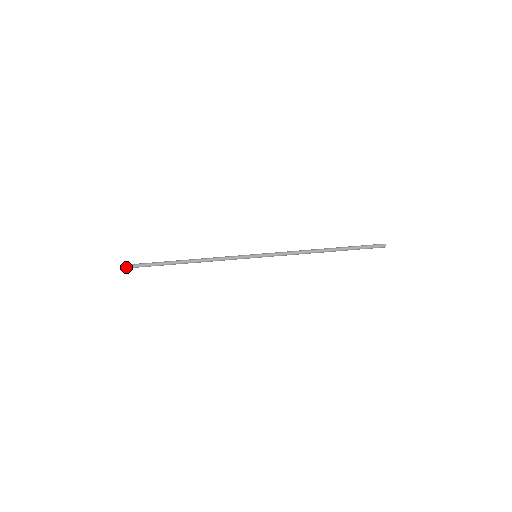
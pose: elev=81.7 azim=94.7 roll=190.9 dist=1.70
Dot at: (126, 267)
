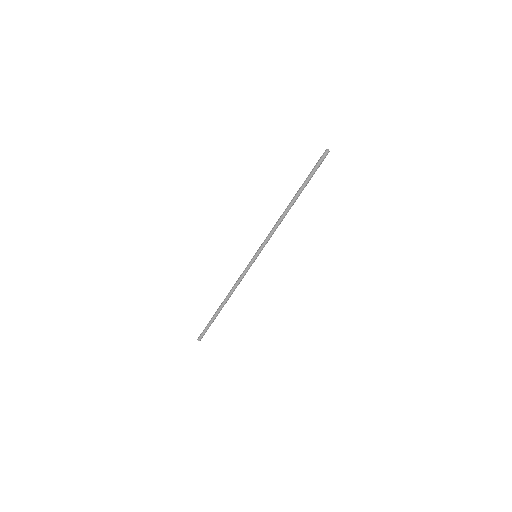
Dot at: occluded
